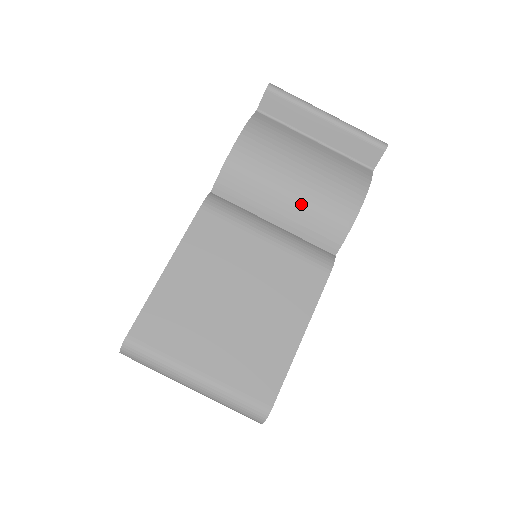
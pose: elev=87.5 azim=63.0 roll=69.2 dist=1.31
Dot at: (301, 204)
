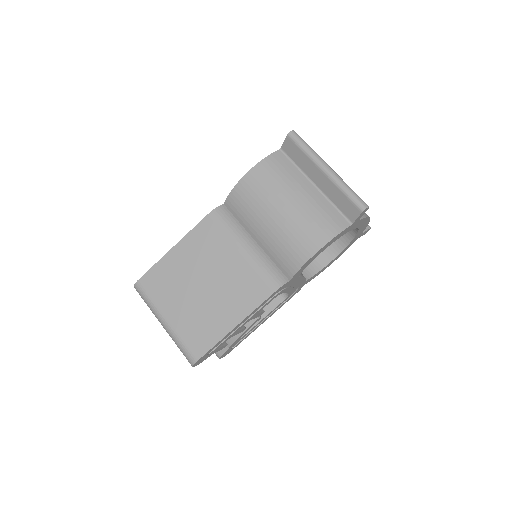
Dot at: (274, 235)
